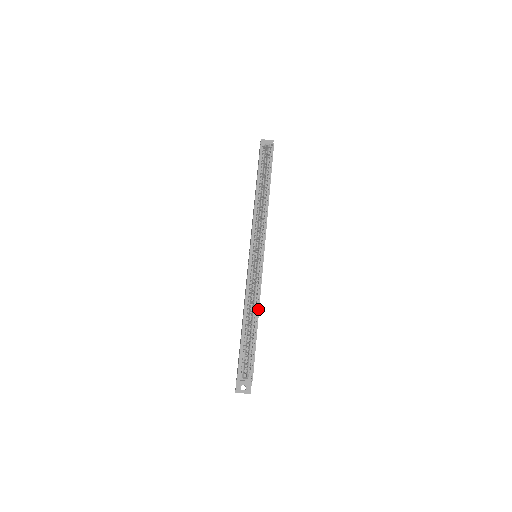
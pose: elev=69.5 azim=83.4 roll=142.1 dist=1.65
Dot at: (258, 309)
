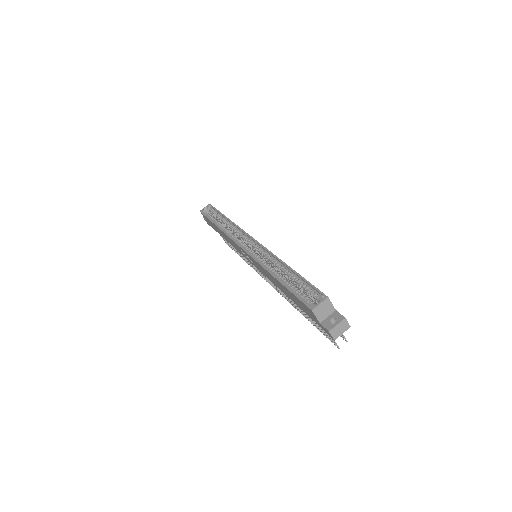
Dot at: (281, 262)
